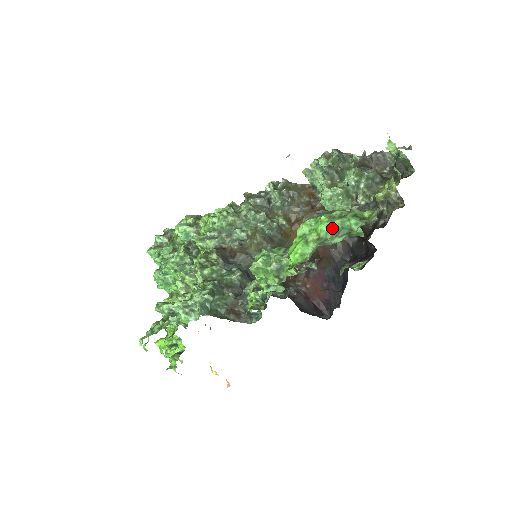
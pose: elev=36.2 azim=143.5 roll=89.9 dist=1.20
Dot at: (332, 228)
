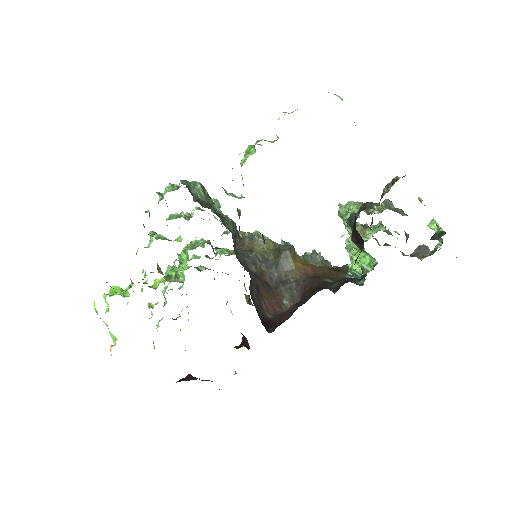
Dot at: occluded
